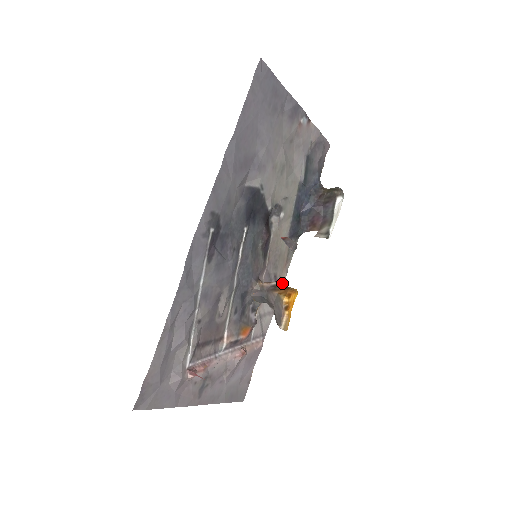
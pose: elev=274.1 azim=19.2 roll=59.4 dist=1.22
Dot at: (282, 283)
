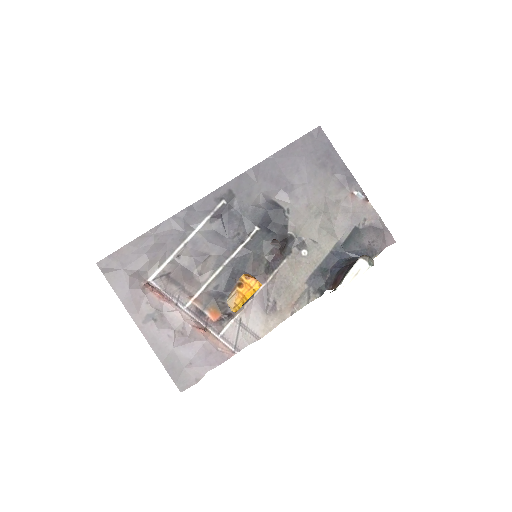
Dot at: occluded
